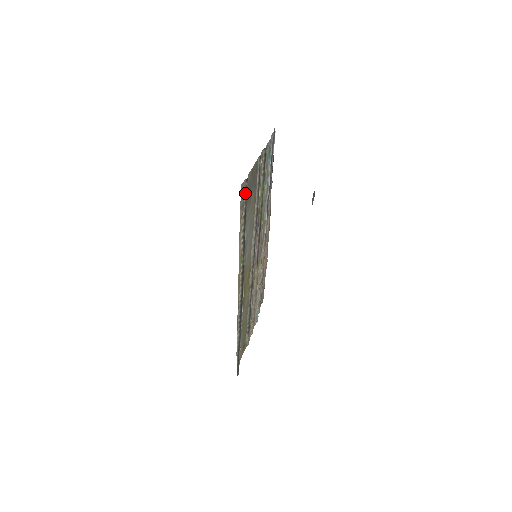
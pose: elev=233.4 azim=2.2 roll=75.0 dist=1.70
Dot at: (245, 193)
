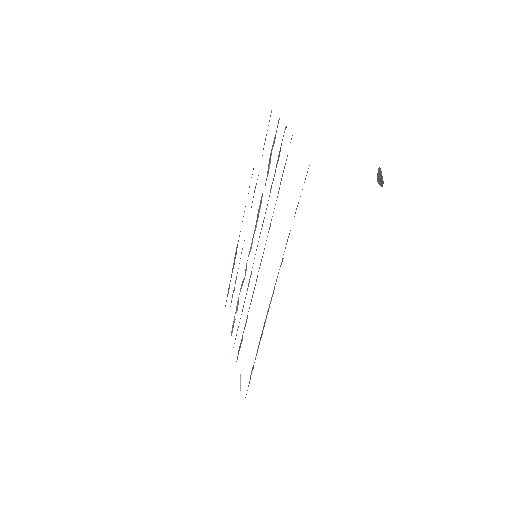
Dot at: occluded
